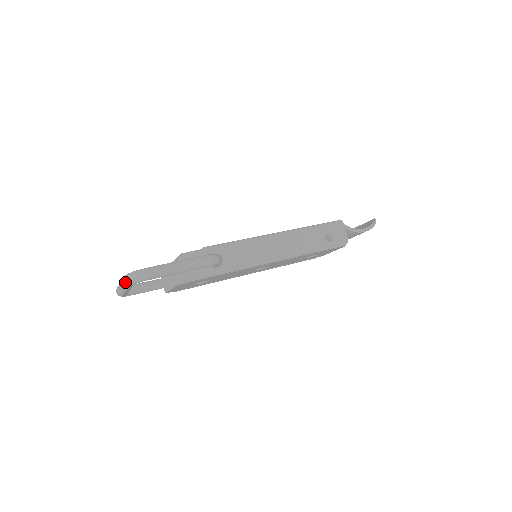
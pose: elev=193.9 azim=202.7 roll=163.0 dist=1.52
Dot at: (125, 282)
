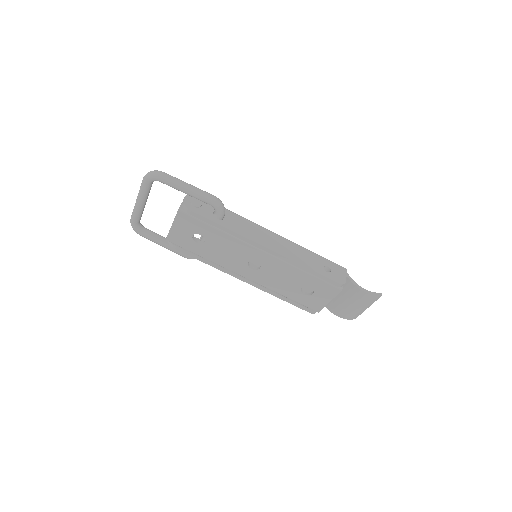
Dot at: (144, 177)
